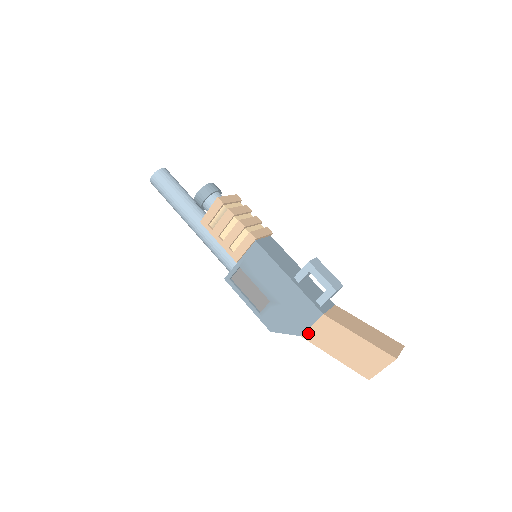
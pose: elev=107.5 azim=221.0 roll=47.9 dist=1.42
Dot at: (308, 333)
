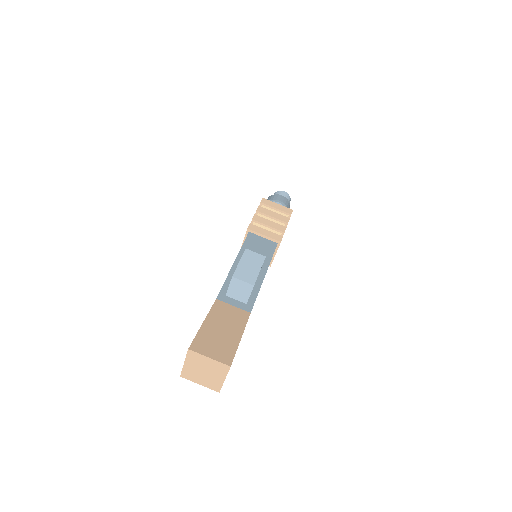
Dot at: occluded
